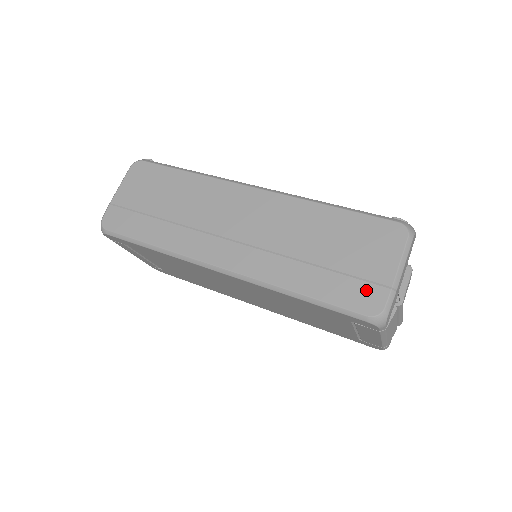
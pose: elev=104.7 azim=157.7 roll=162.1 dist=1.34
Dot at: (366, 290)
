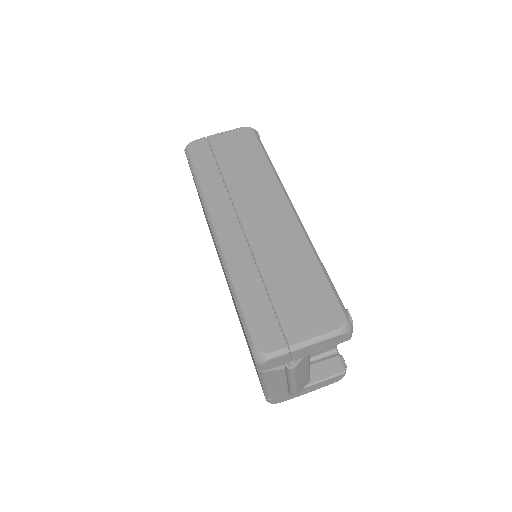
Dot at: (273, 331)
